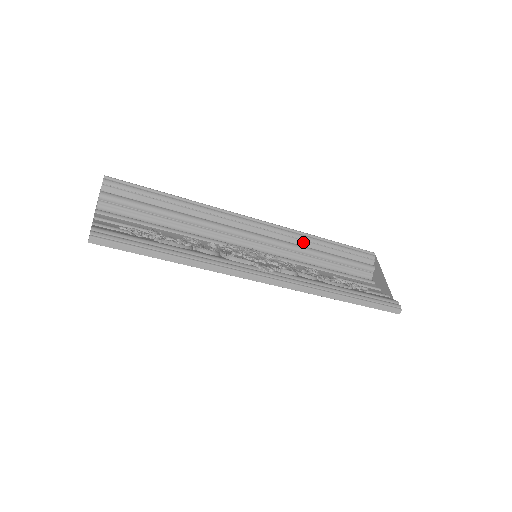
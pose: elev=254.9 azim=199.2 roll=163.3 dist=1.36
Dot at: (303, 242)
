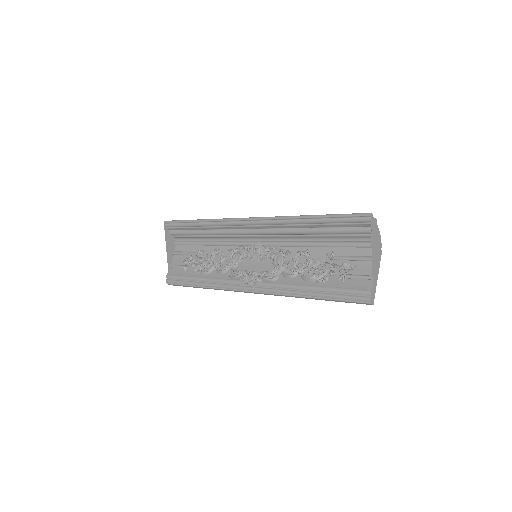
Dot at: (292, 226)
